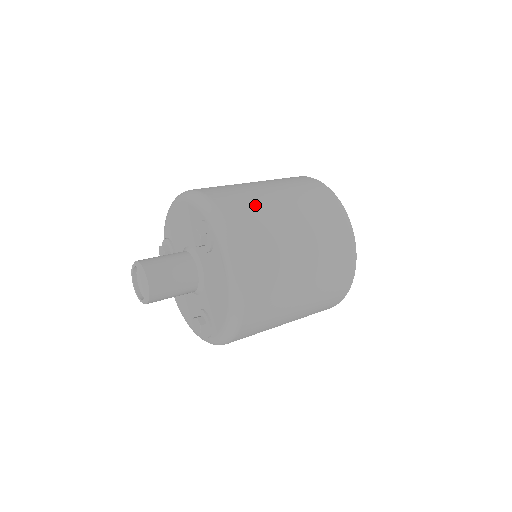
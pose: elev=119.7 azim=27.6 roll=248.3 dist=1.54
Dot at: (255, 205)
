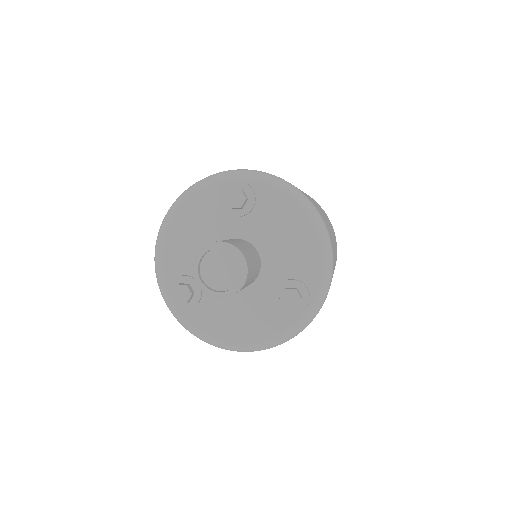
Dot at: occluded
